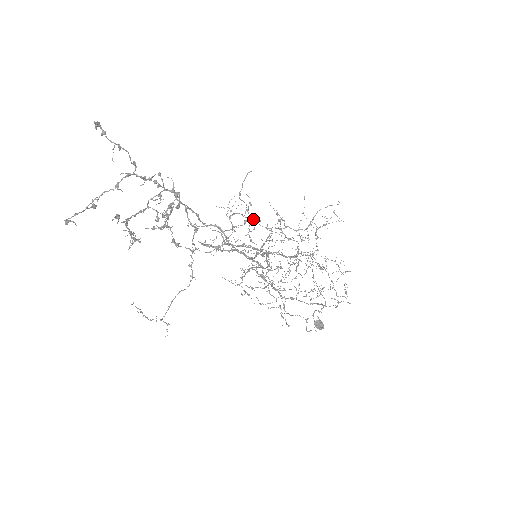
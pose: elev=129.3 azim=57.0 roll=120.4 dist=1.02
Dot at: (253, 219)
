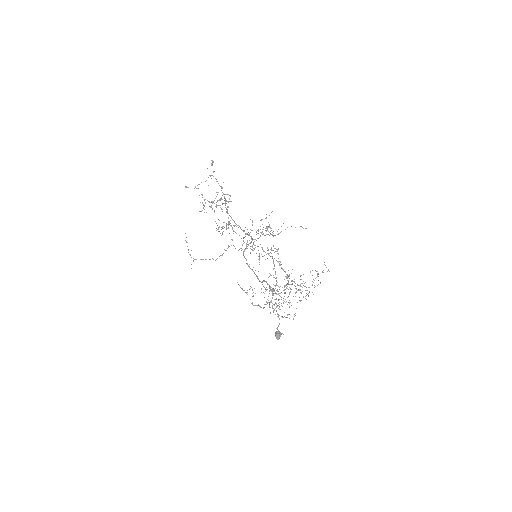
Dot at: occluded
